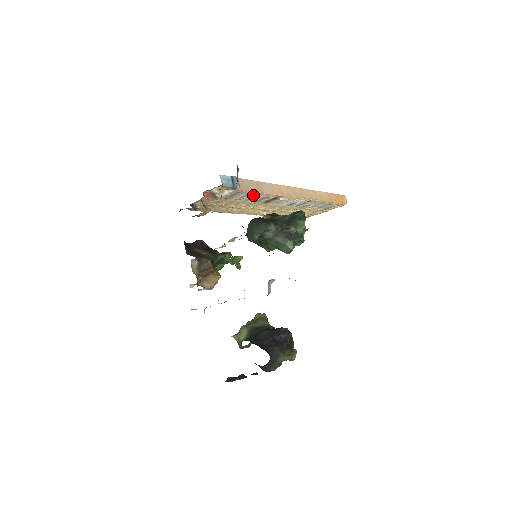
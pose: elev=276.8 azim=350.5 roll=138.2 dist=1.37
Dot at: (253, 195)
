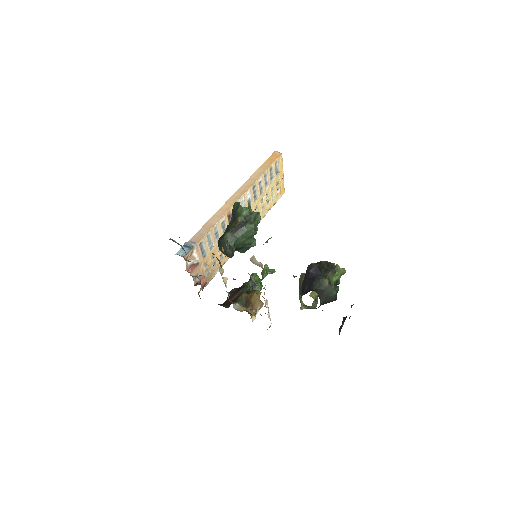
Dot at: (212, 234)
